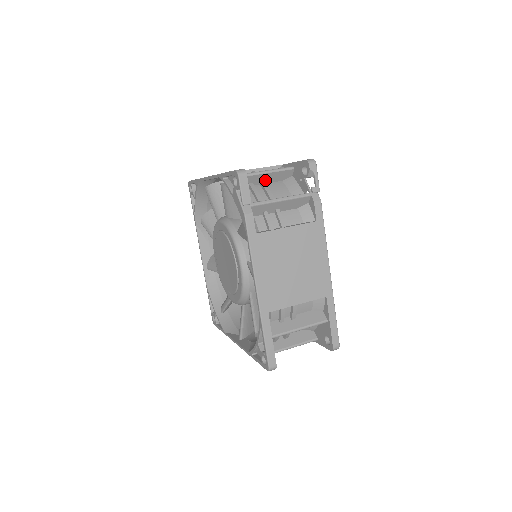
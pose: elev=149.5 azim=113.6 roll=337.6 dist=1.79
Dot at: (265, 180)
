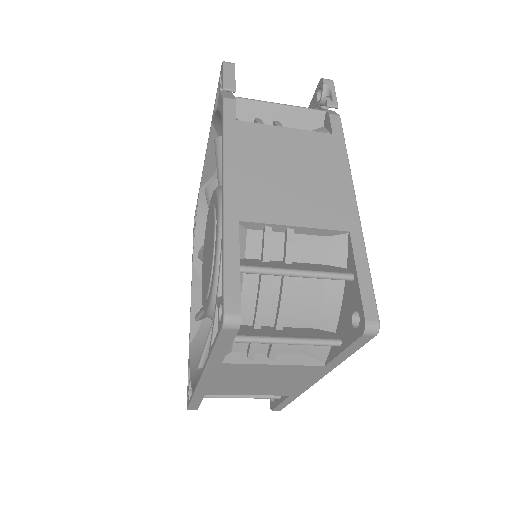
Dot at: occluded
